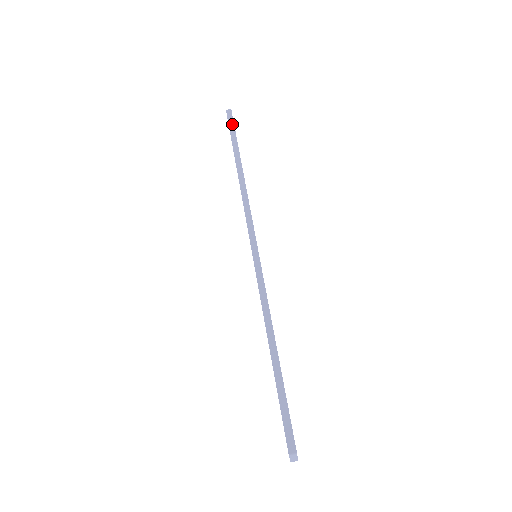
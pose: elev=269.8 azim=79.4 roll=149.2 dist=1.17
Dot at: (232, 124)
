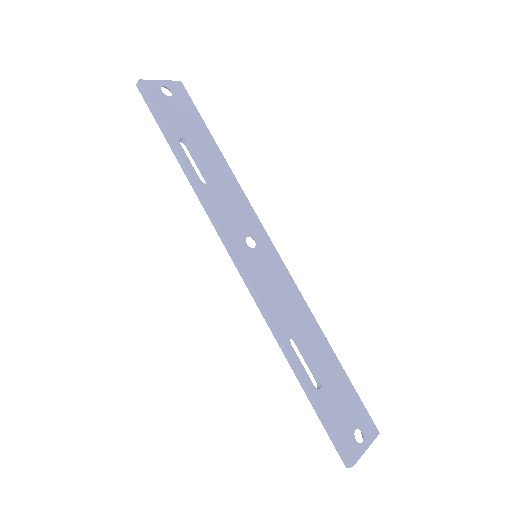
Dot at: (150, 105)
